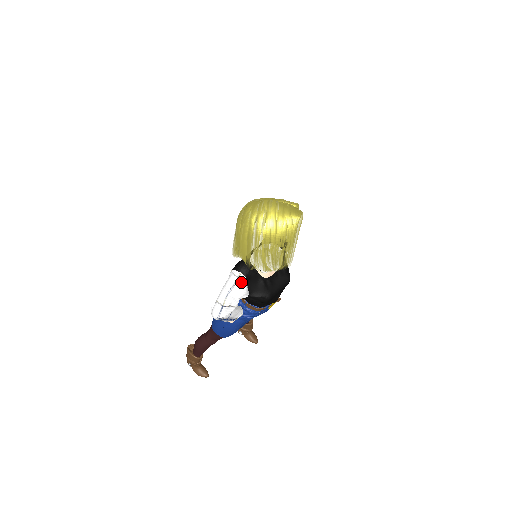
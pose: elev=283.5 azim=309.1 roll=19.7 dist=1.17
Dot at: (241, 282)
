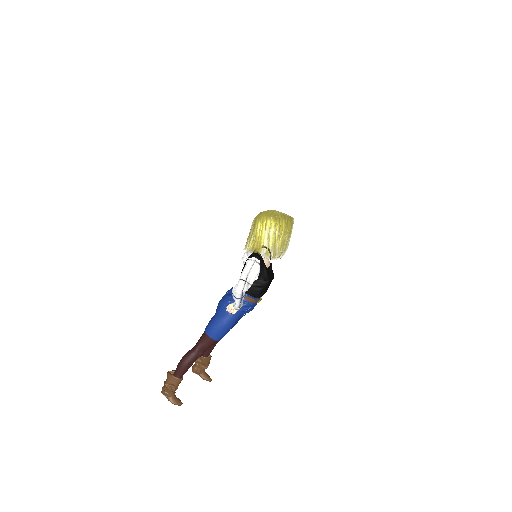
Dot at: (257, 264)
